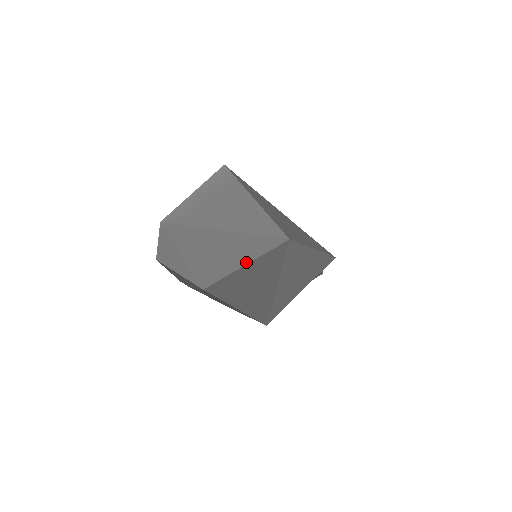
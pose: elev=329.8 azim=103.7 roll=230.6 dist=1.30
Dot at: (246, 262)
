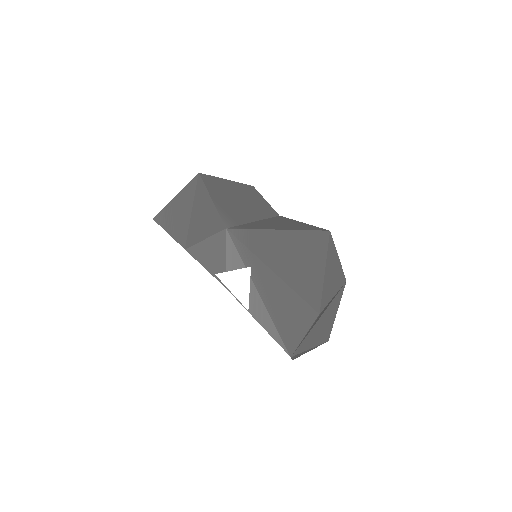
Dot at: (336, 312)
